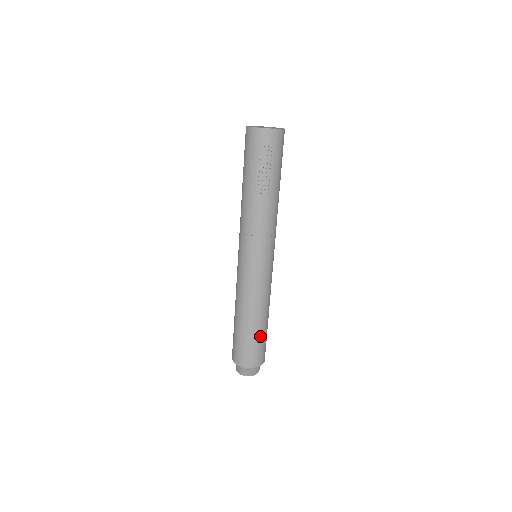
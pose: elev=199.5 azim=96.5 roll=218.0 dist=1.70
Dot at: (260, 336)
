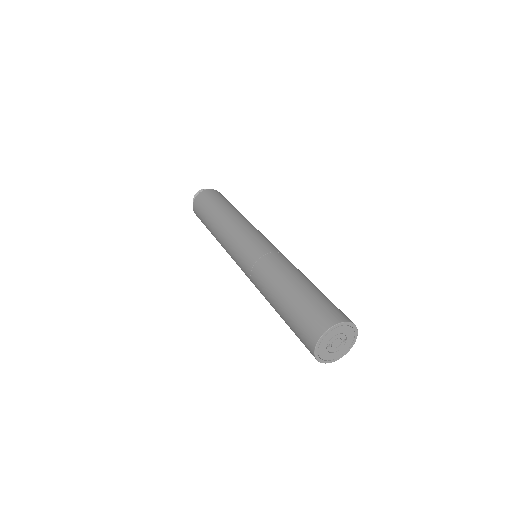
Dot at: occluded
